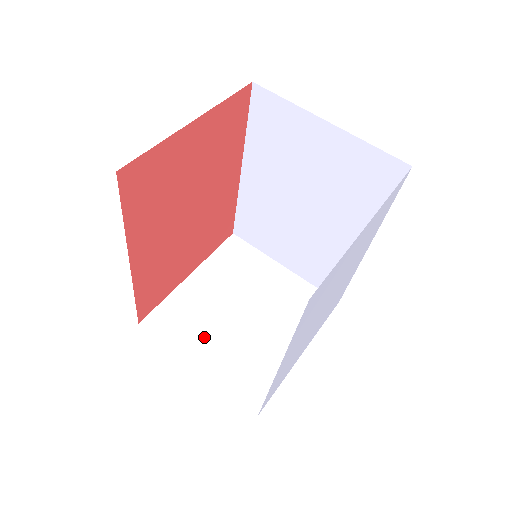
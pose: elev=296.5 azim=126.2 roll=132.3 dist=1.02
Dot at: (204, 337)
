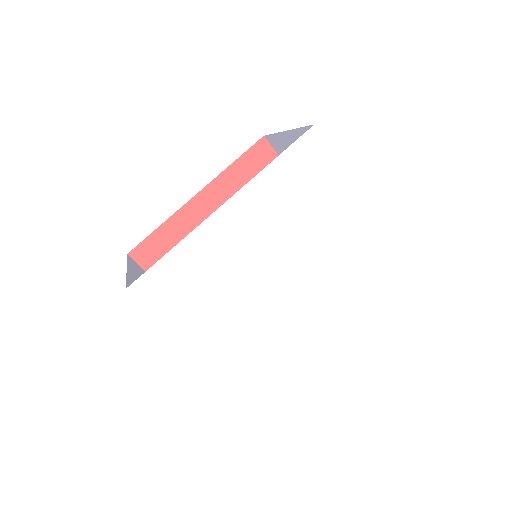
Dot at: occluded
